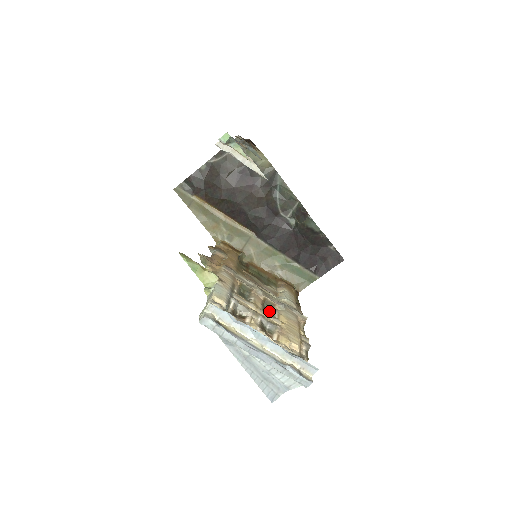
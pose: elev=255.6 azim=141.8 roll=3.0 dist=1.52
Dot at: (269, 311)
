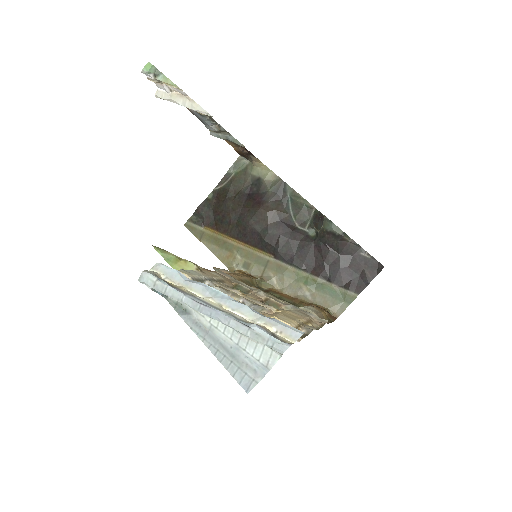
Dot at: occluded
